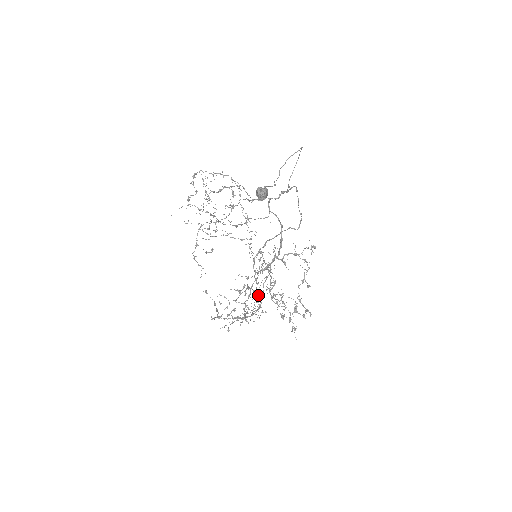
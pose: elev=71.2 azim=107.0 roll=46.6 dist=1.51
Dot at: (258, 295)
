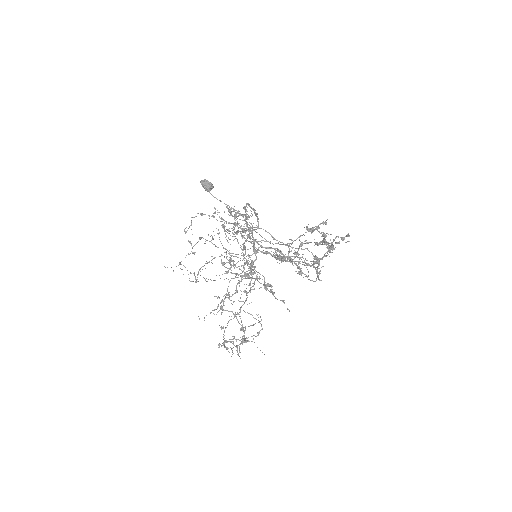
Dot at: (230, 209)
